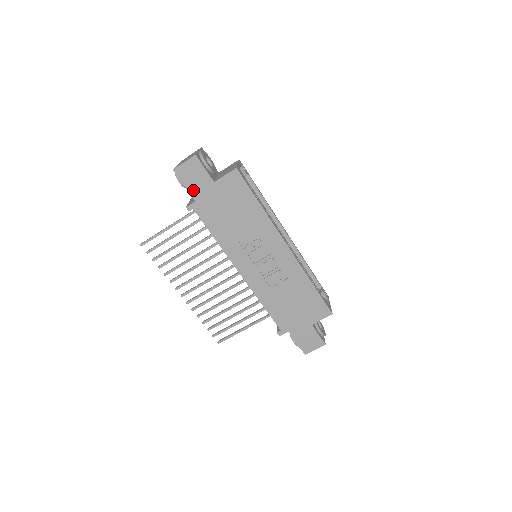
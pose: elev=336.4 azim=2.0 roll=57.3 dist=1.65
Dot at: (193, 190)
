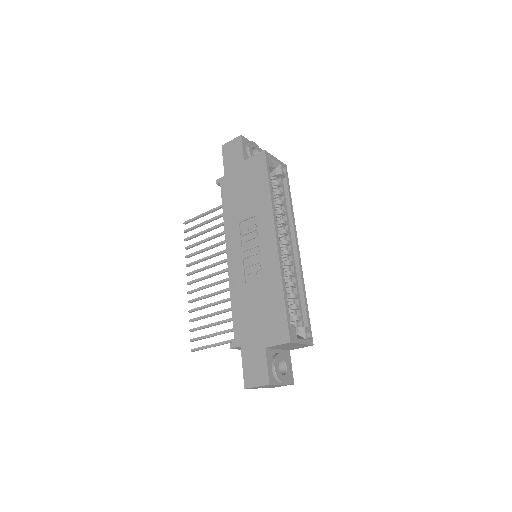
Dot at: (227, 165)
